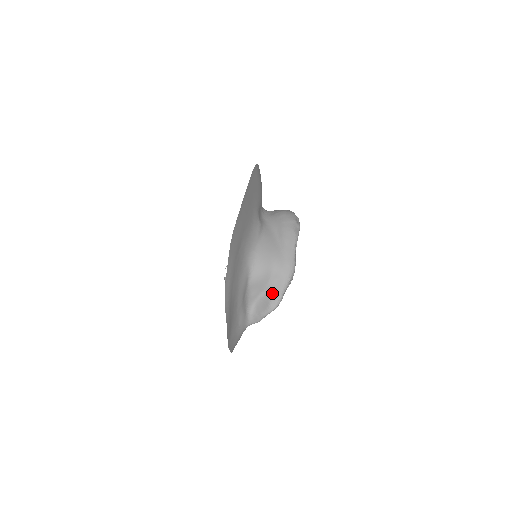
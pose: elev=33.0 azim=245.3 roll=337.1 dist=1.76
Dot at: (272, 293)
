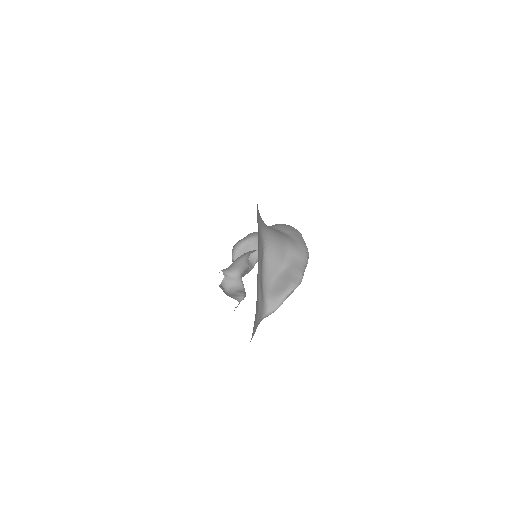
Dot at: (291, 270)
